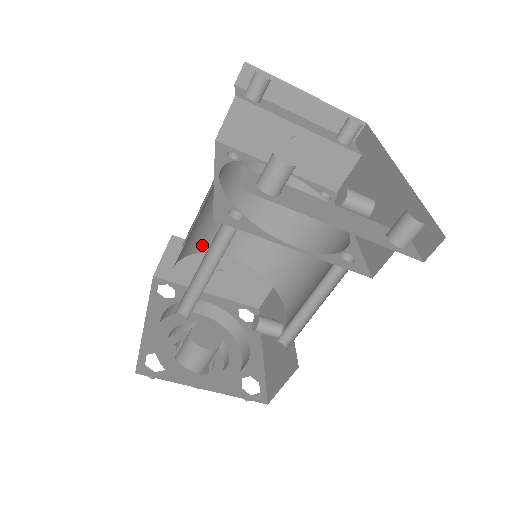
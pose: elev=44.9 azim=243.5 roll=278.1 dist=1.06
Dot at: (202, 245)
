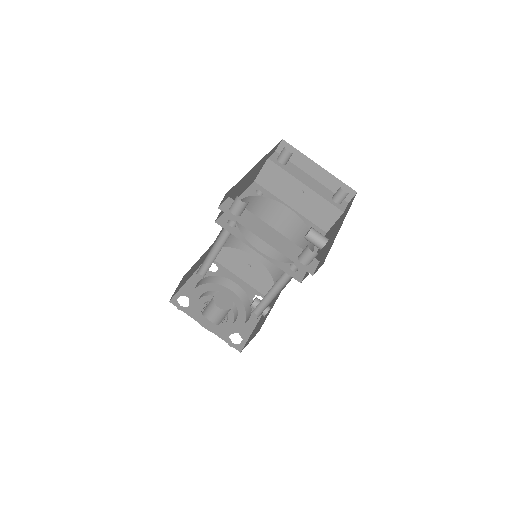
Dot at: (237, 243)
